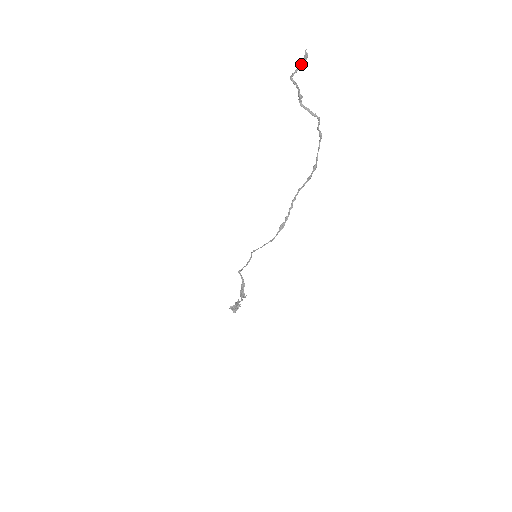
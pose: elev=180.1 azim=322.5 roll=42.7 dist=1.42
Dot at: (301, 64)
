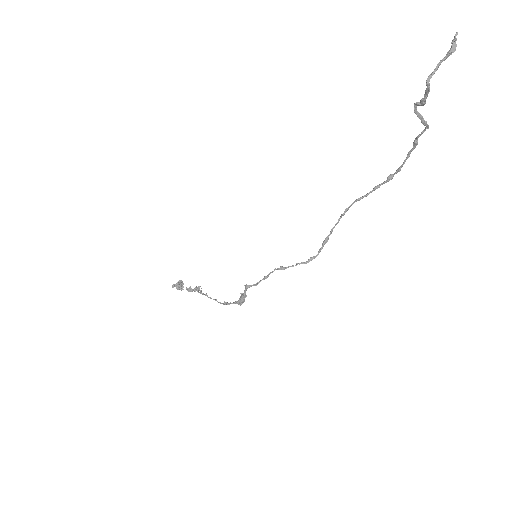
Dot at: (446, 58)
